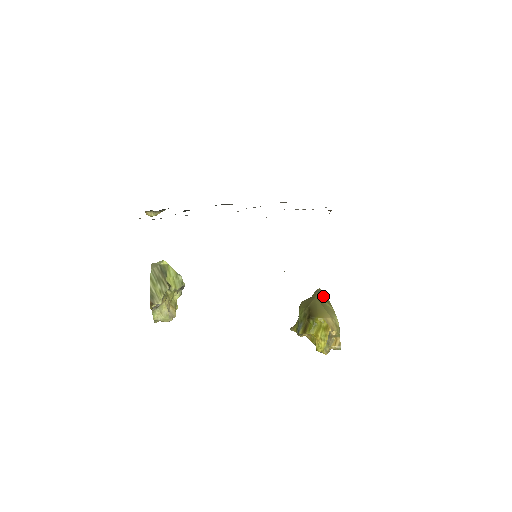
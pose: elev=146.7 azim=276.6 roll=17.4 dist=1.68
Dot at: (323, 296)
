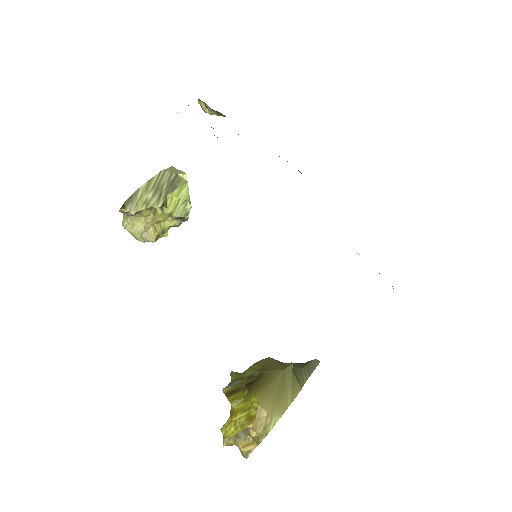
Dot at: (309, 374)
